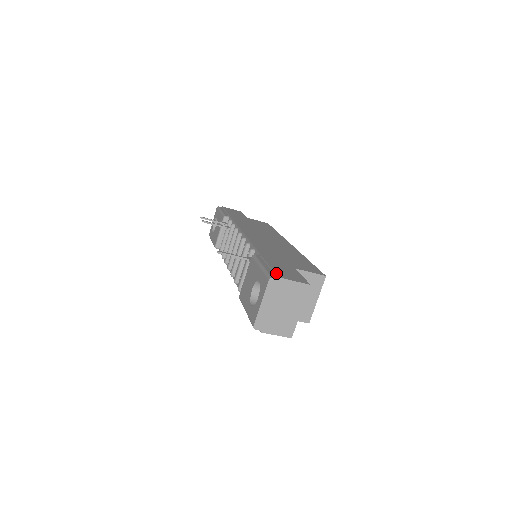
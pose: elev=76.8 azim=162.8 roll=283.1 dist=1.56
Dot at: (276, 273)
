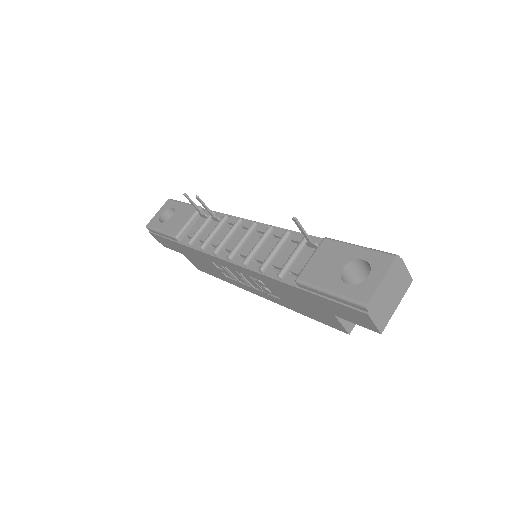
Dot at: occluded
